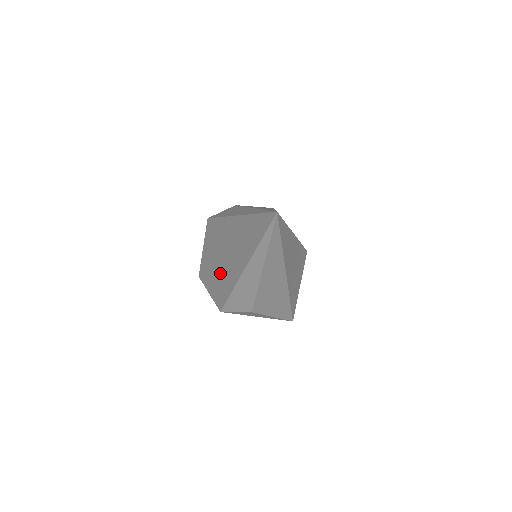
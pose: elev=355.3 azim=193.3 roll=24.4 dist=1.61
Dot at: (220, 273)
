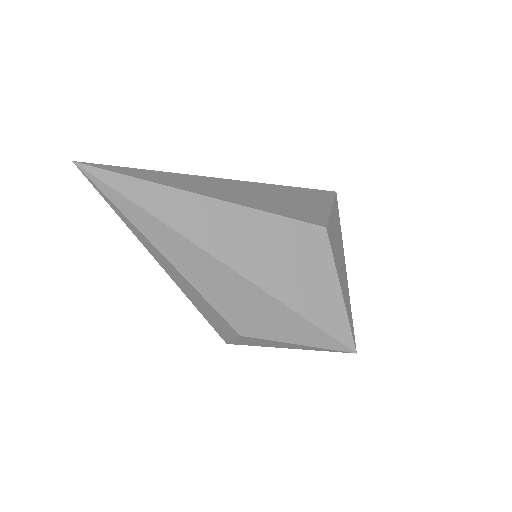
Dot at: occluded
